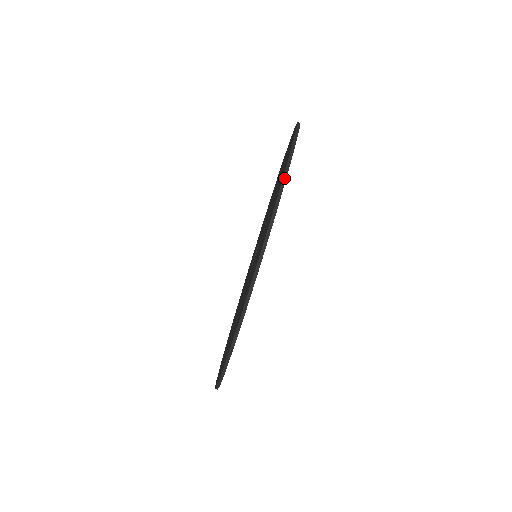
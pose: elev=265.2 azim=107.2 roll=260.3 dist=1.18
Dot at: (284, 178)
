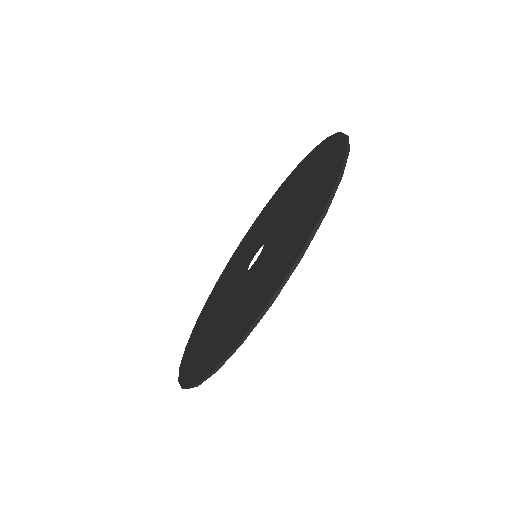
Dot at: (267, 307)
